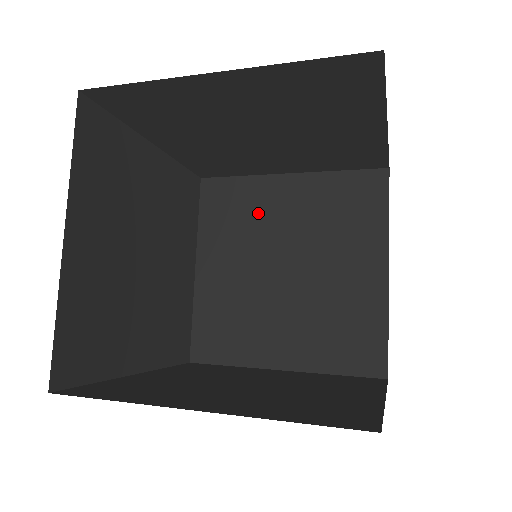
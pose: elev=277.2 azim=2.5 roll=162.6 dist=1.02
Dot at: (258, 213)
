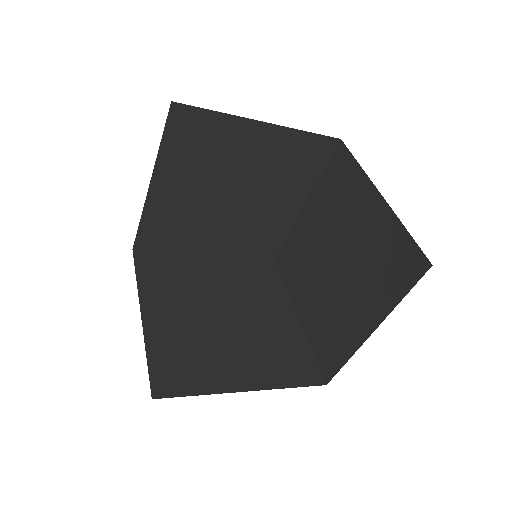
Dot at: (347, 204)
